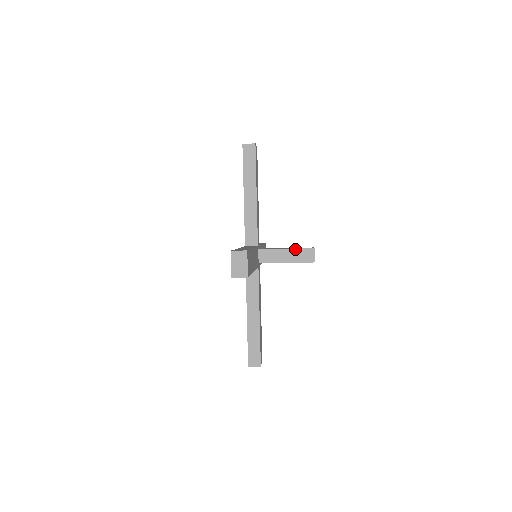
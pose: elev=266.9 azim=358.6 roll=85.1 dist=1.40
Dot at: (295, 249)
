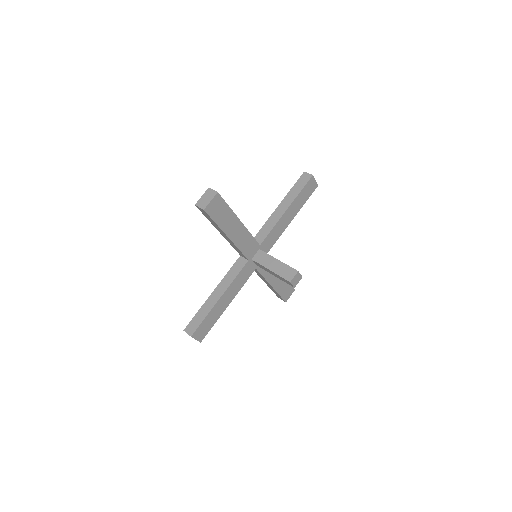
Dot at: (284, 264)
